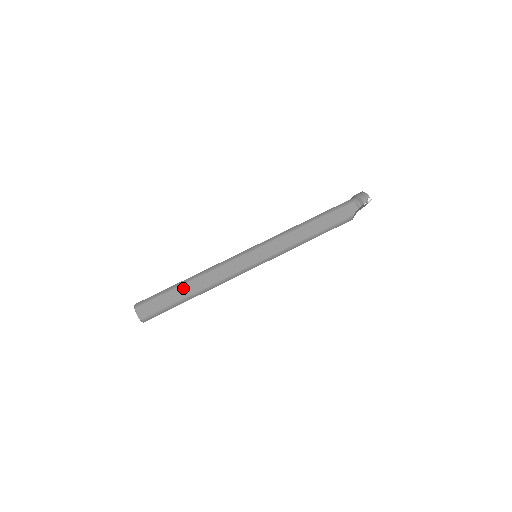
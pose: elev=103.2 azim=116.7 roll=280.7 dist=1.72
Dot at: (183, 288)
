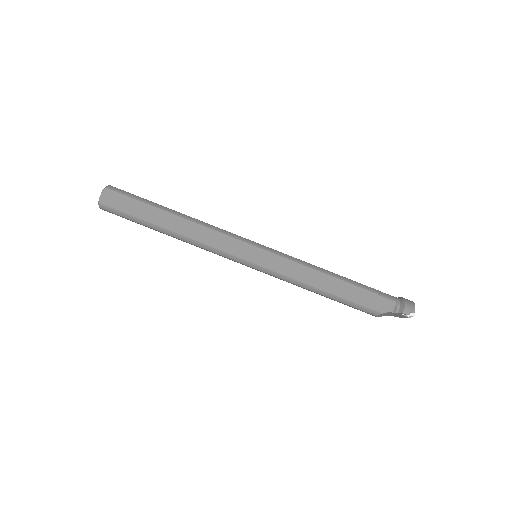
Dot at: (163, 214)
